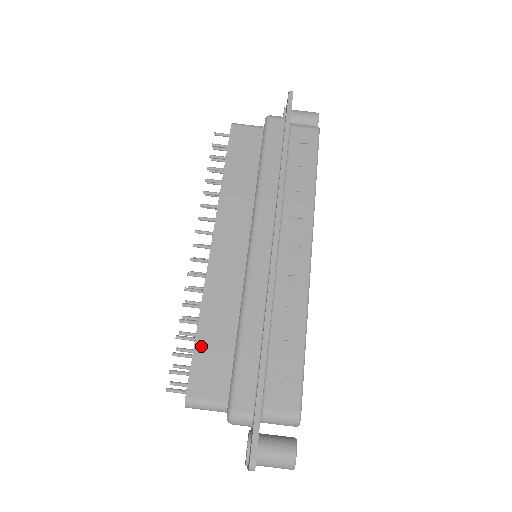
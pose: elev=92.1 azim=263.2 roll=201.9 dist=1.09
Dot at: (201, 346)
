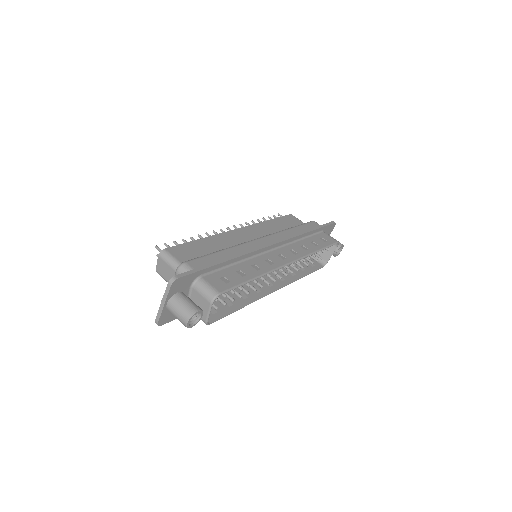
Dot at: (193, 244)
